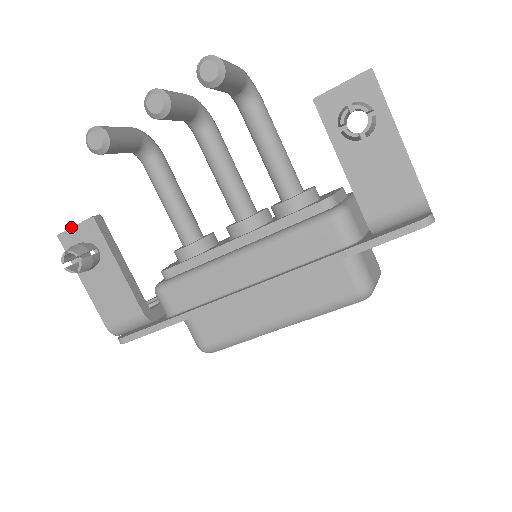
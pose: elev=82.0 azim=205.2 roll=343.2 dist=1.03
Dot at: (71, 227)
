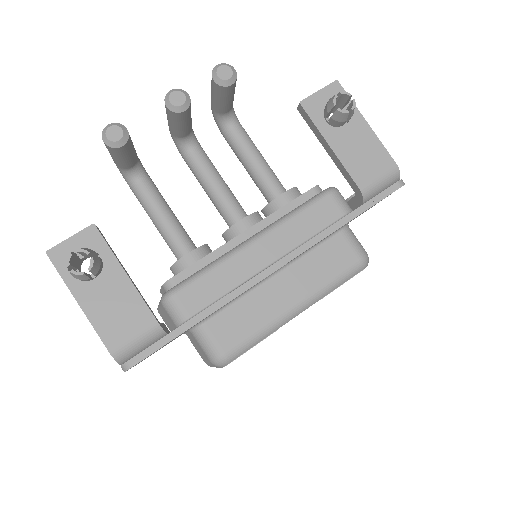
Dot at: occluded
